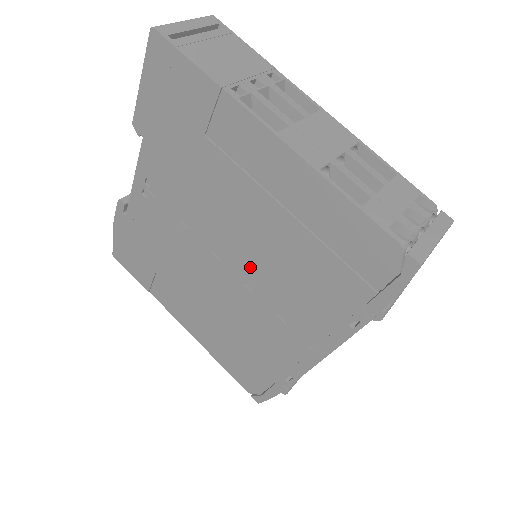
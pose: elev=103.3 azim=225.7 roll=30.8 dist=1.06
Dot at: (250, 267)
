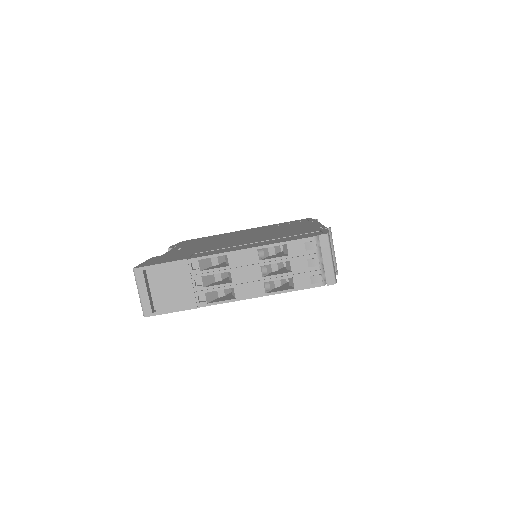
Dot at: occluded
